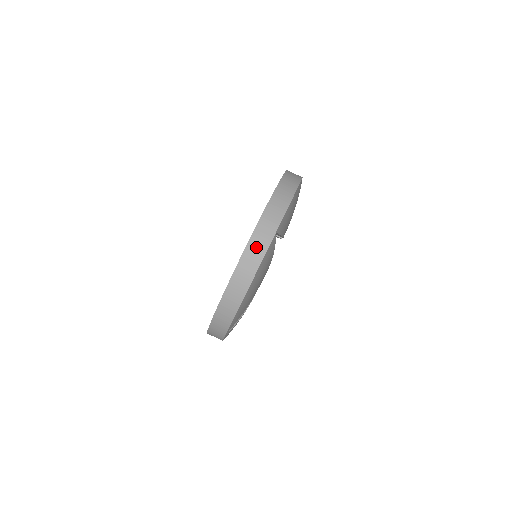
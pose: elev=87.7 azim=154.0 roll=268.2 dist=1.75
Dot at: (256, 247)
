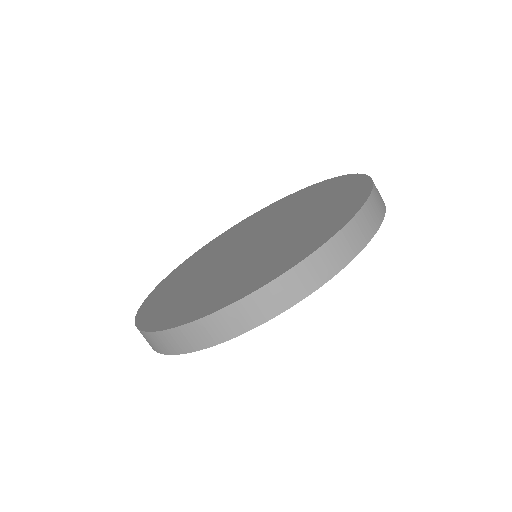
Dot at: (211, 329)
